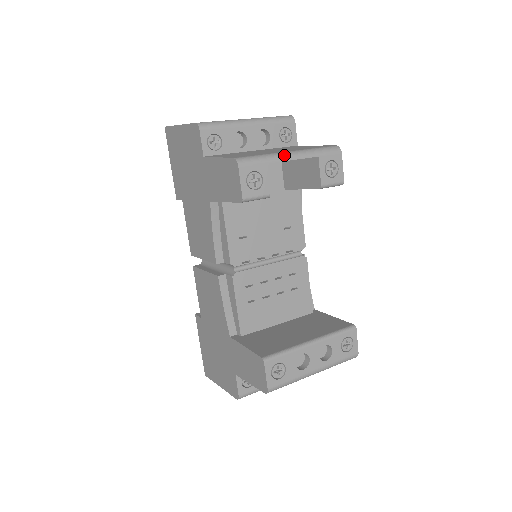
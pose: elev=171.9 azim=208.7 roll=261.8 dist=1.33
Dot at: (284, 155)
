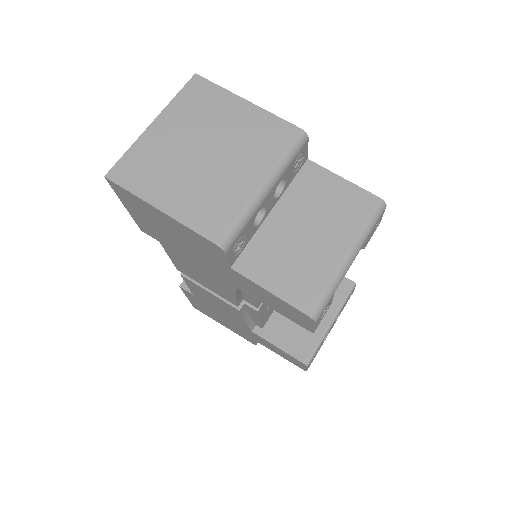
Dot at: (346, 267)
